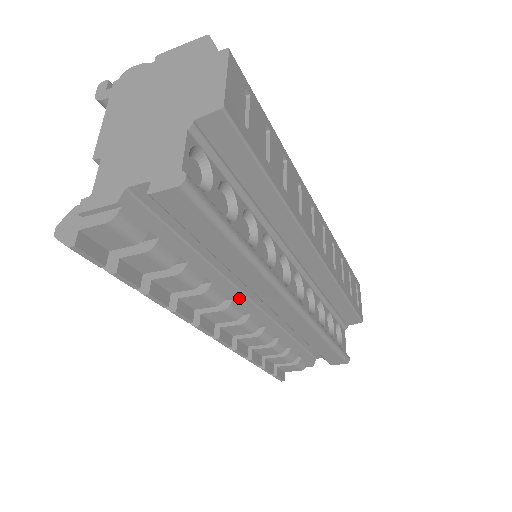
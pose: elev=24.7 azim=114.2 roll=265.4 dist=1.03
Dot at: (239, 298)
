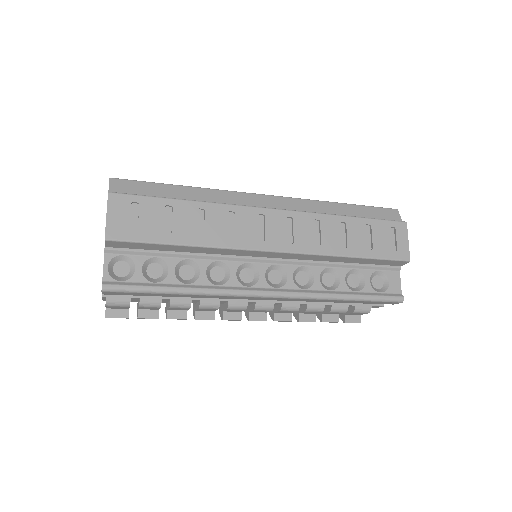
Dot at: occluded
